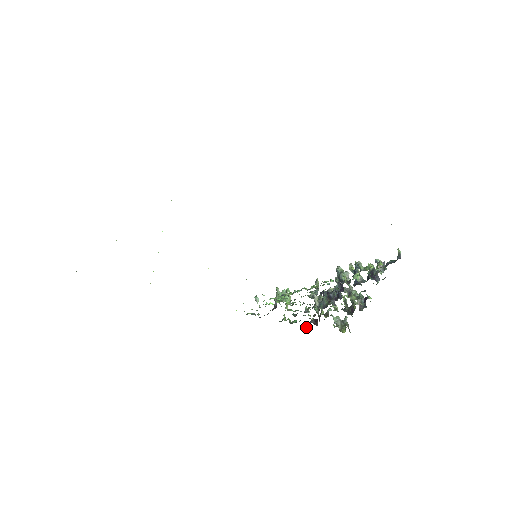
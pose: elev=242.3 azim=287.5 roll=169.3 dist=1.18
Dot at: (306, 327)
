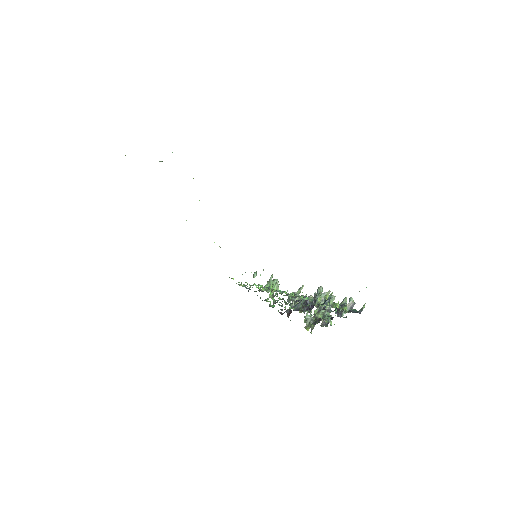
Dot at: (280, 313)
